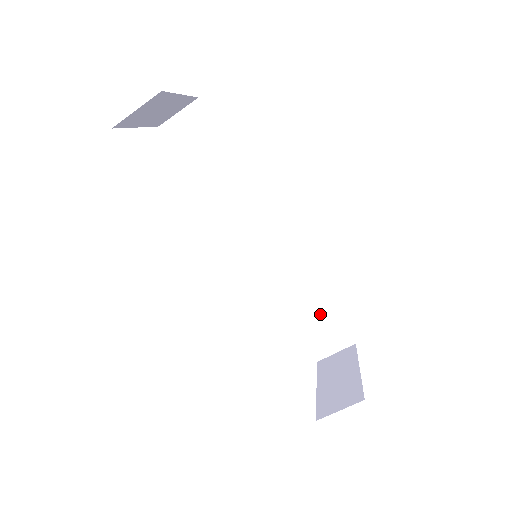
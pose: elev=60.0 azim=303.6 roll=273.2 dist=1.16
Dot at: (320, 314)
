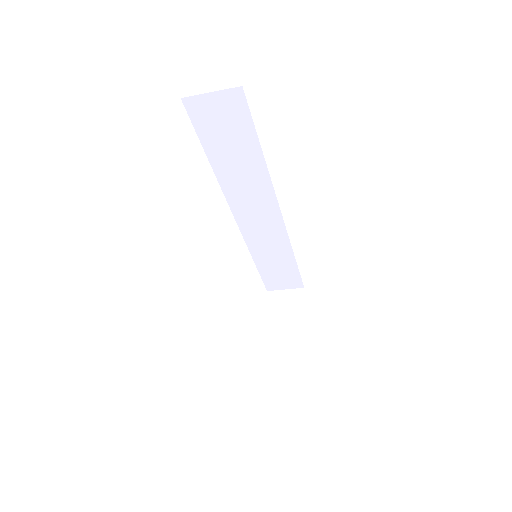
Dot at: (285, 268)
